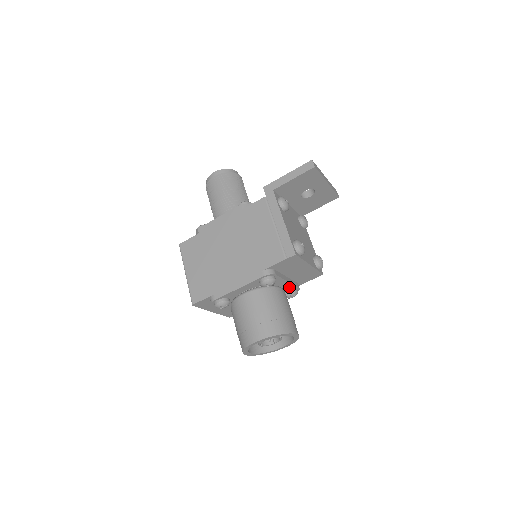
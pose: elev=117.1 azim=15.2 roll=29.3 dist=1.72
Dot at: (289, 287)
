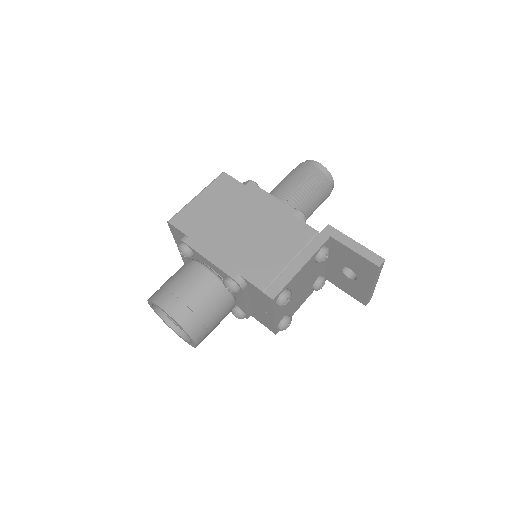
Dot at: (242, 308)
